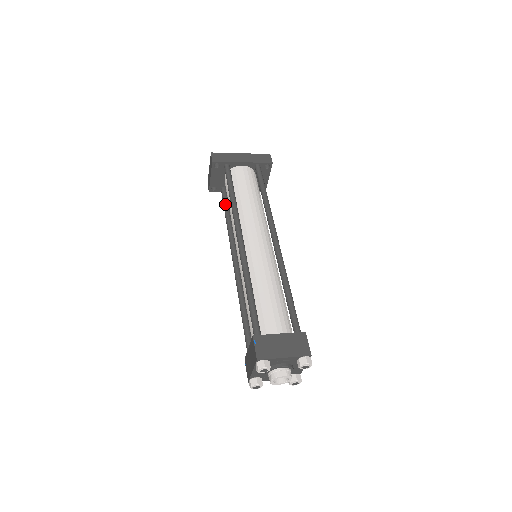
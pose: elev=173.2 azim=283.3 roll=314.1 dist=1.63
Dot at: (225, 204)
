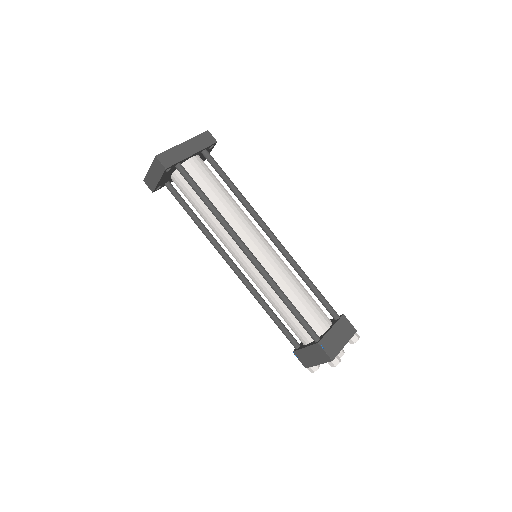
Dot at: (184, 204)
